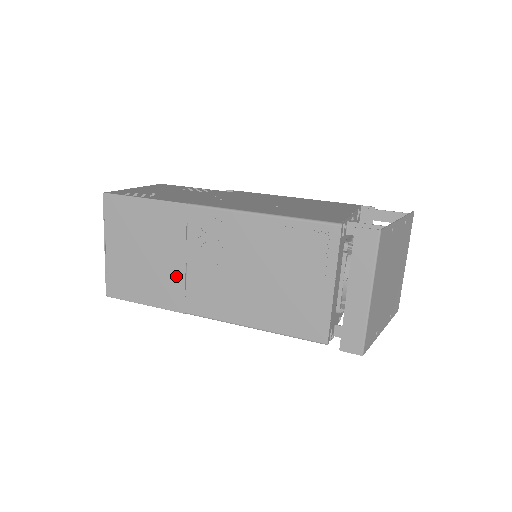
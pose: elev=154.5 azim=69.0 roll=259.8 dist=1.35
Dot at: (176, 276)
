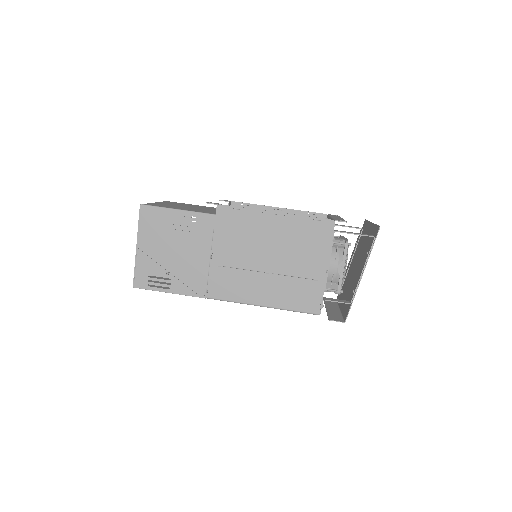
Dot at: occluded
